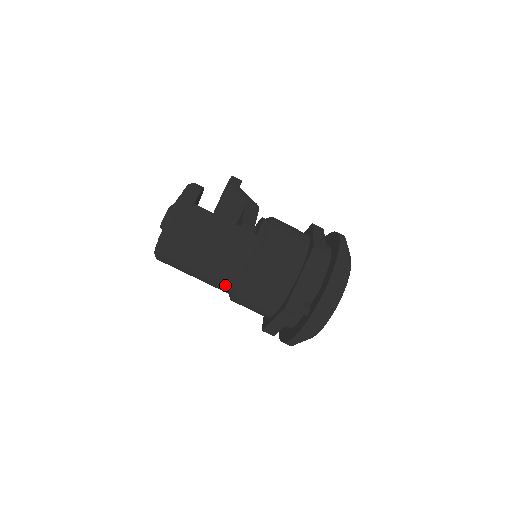
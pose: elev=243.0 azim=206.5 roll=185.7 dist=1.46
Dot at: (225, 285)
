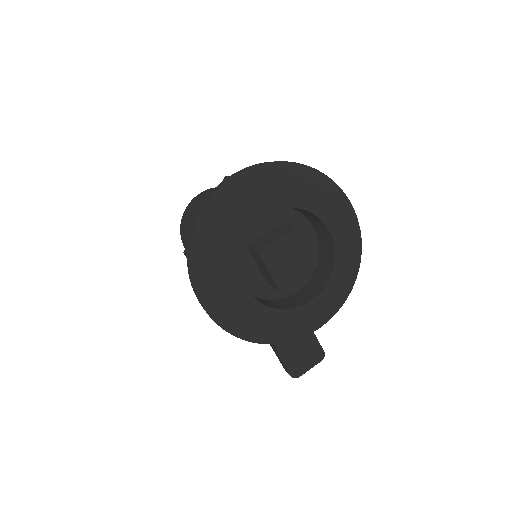
Dot at: occluded
